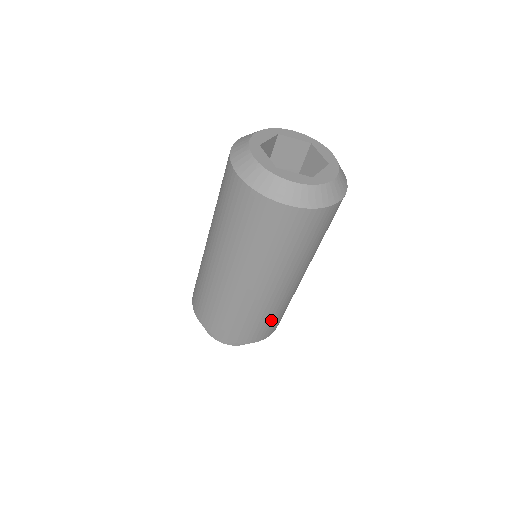
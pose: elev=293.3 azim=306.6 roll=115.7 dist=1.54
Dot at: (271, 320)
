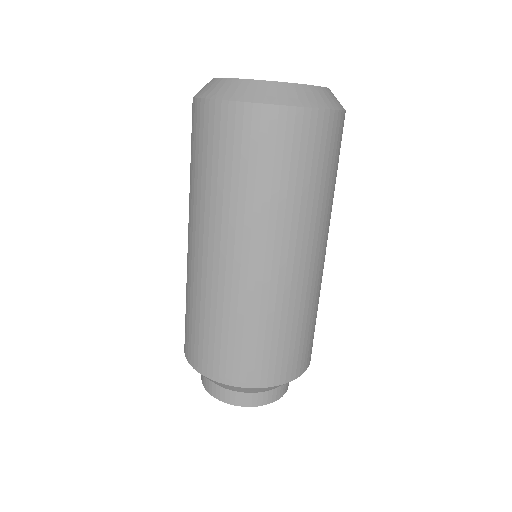
Dot at: (270, 341)
